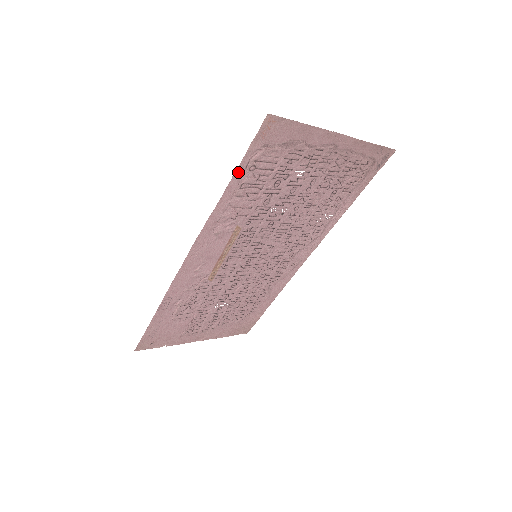
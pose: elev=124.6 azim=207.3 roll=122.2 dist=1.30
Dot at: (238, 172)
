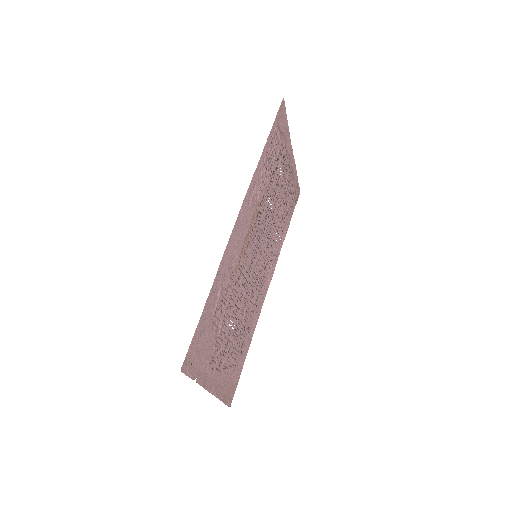
Dot at: (269, 137)
